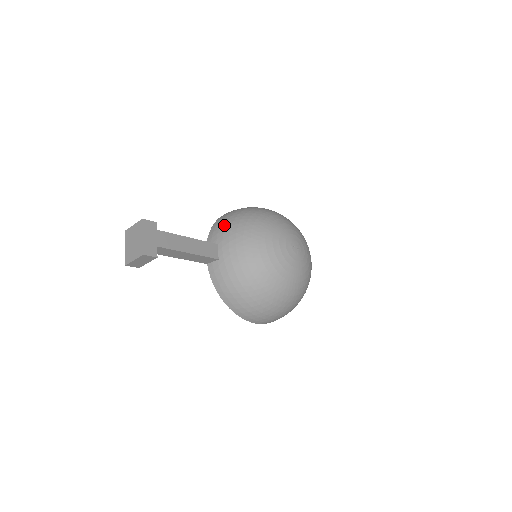
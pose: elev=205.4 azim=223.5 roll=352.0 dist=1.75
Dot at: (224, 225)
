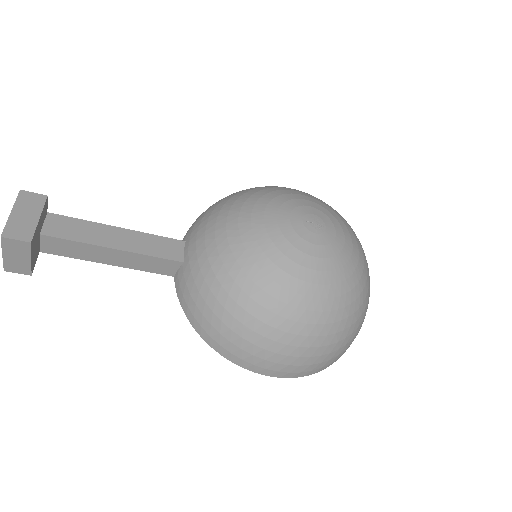
Dot at: (200, 215)
